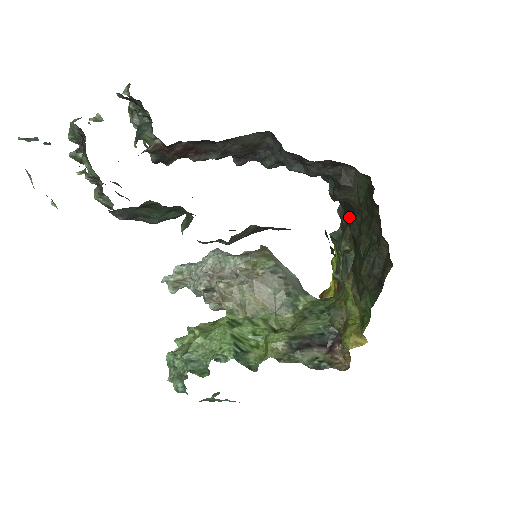
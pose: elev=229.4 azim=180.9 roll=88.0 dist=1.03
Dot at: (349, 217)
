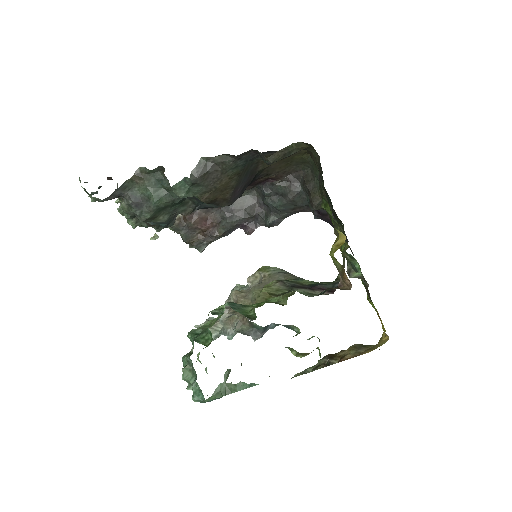
Dot at: occluded
